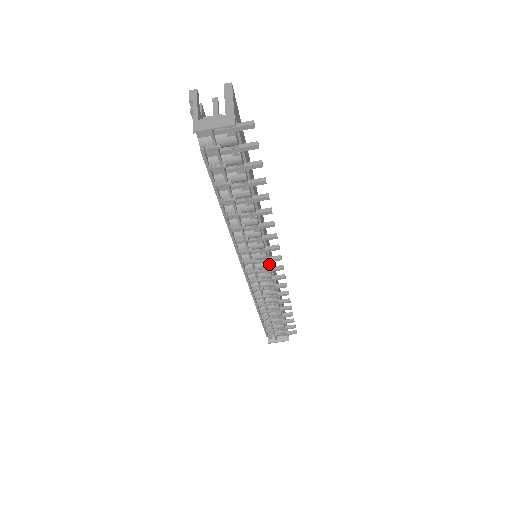
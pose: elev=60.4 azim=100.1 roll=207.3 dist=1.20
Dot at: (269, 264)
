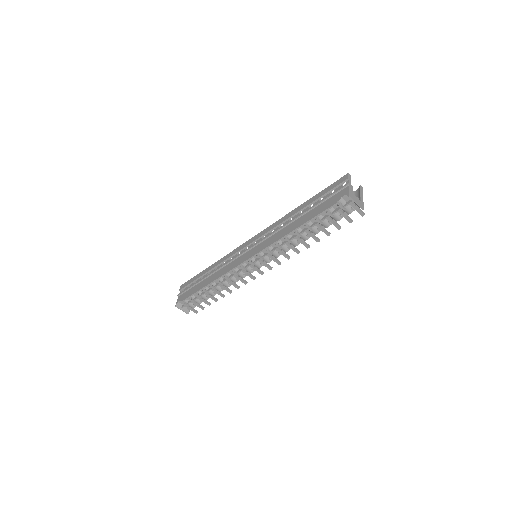
Dot at: occluded
